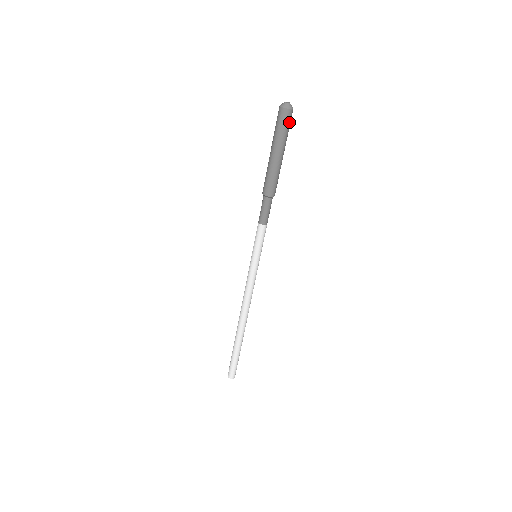
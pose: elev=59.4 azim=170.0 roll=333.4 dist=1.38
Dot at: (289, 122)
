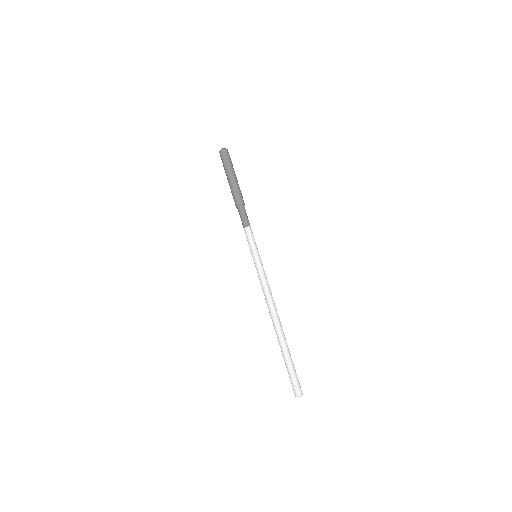
Dot at: (230, 158)
